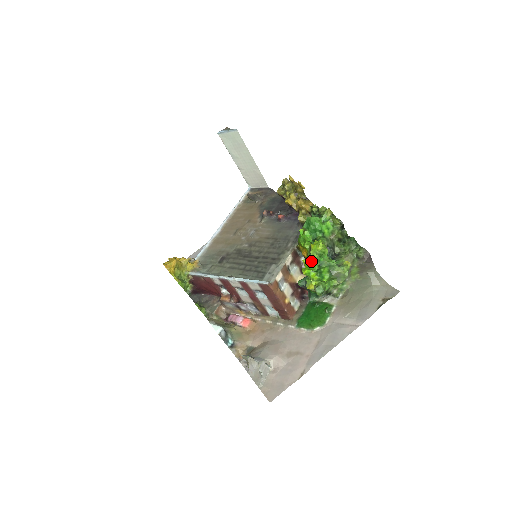
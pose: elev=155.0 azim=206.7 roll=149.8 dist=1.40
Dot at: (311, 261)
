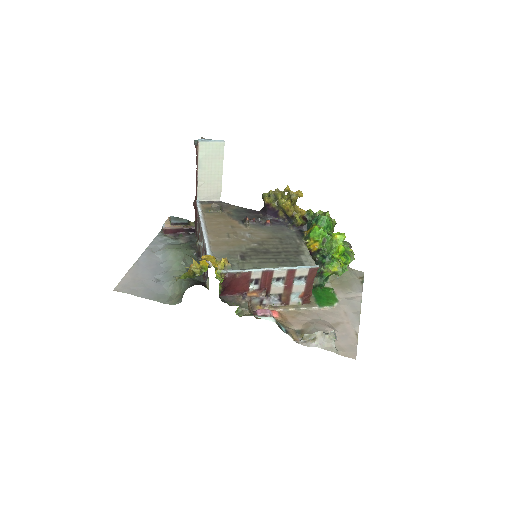
Dot at: occluded
